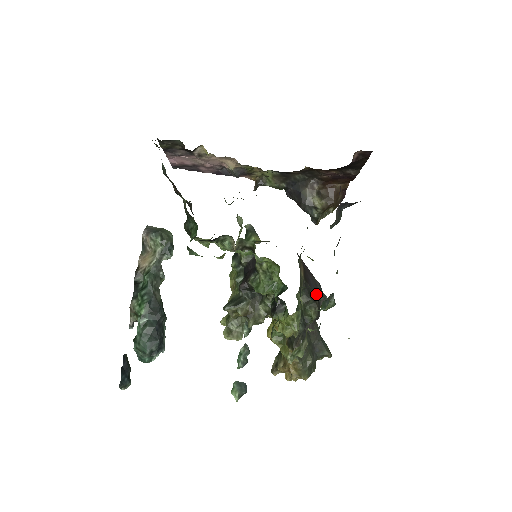
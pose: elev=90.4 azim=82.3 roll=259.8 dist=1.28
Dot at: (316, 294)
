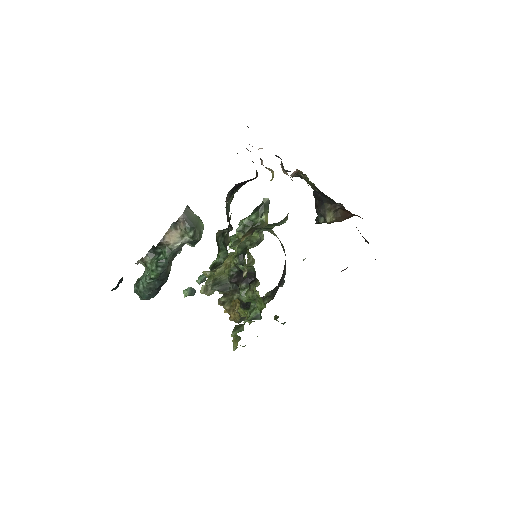
Dot at: (278, 288)
